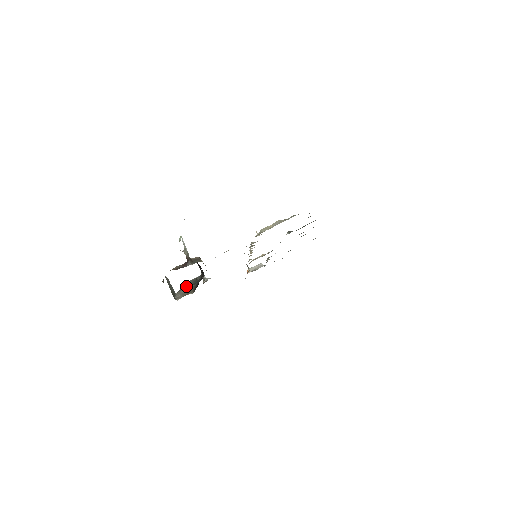
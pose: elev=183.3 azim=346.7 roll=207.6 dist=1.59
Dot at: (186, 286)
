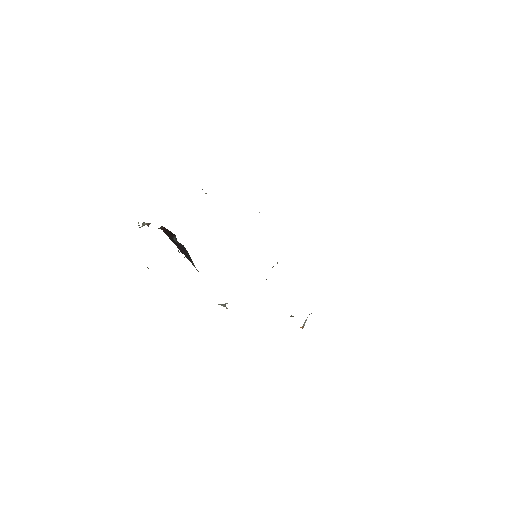
Dot at: occluded
